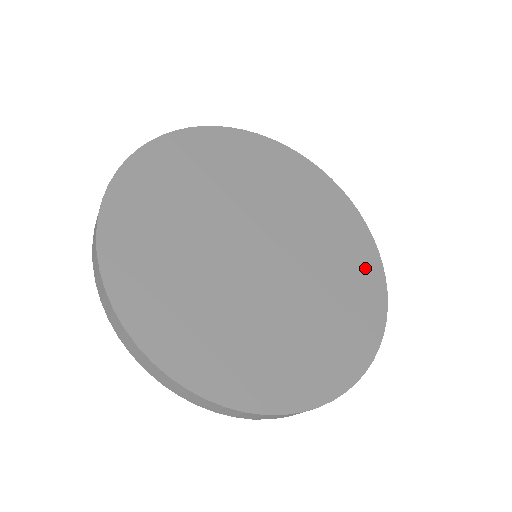
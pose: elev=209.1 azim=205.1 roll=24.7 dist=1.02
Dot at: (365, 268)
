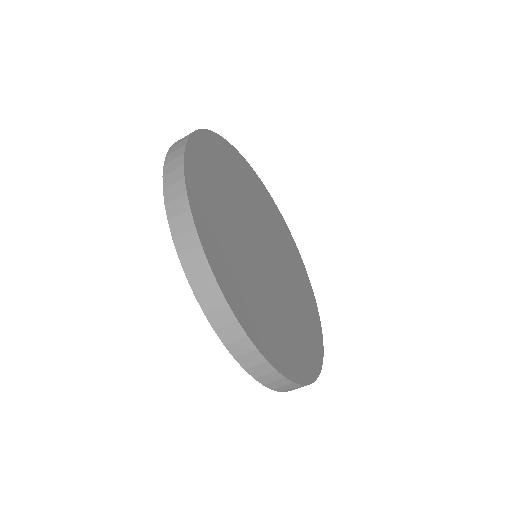
Dot at: (304, 358)
